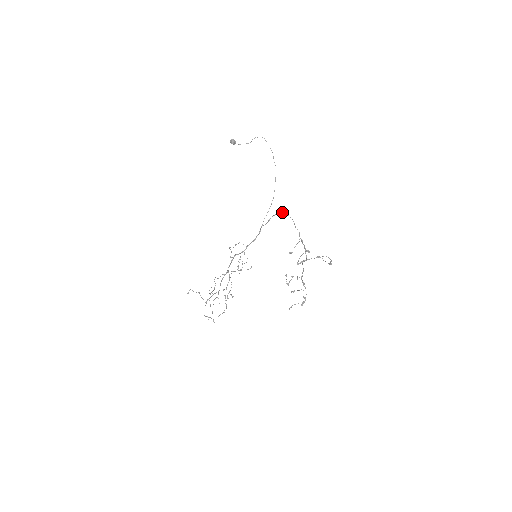
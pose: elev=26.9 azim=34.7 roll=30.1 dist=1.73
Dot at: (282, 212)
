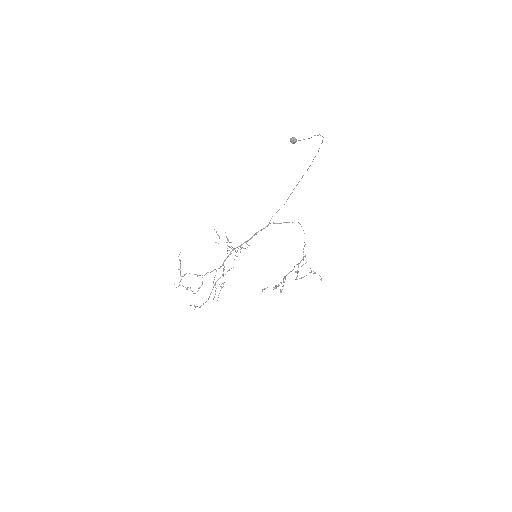
Dot at: (298, 222)
